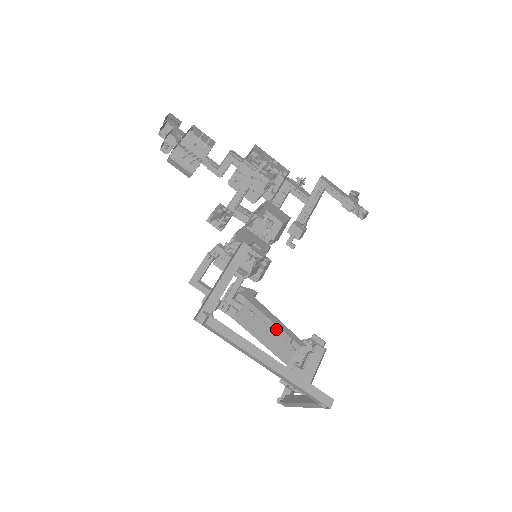
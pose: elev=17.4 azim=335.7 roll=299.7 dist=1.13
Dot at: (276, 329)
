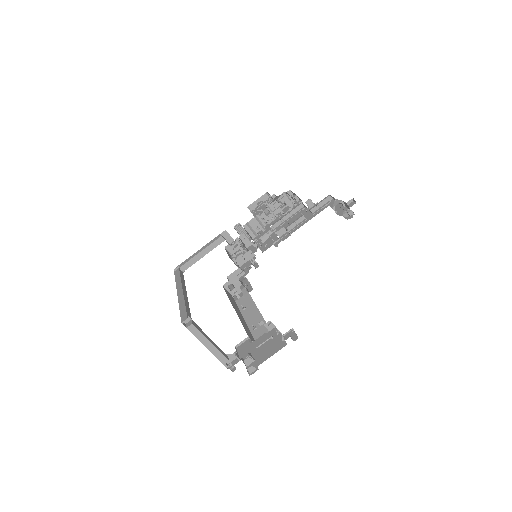
Dot at: (256, 312)
